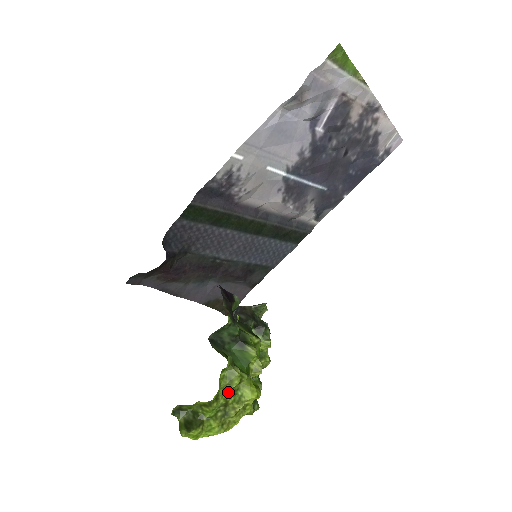
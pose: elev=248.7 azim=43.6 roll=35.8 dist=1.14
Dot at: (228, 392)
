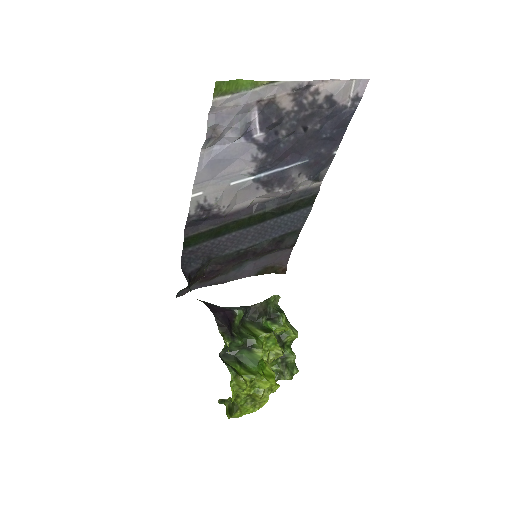
Dot at: (246, 389)
